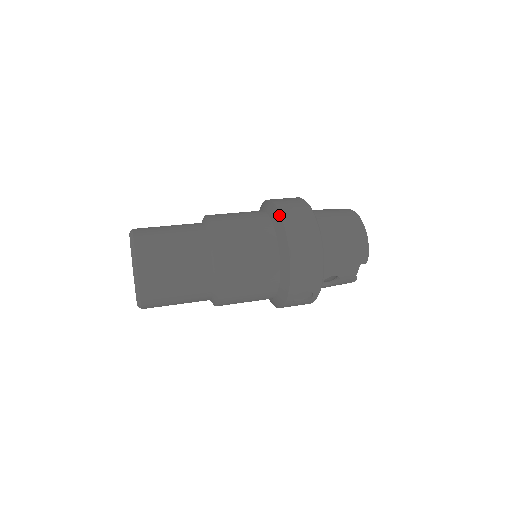
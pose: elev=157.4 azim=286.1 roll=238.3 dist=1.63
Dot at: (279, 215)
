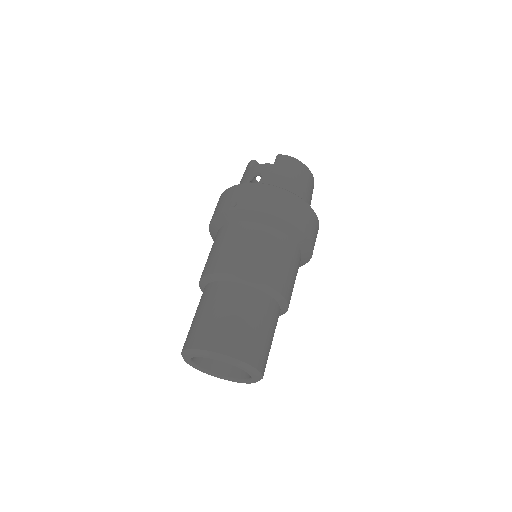
Dot at: (305, 236)
